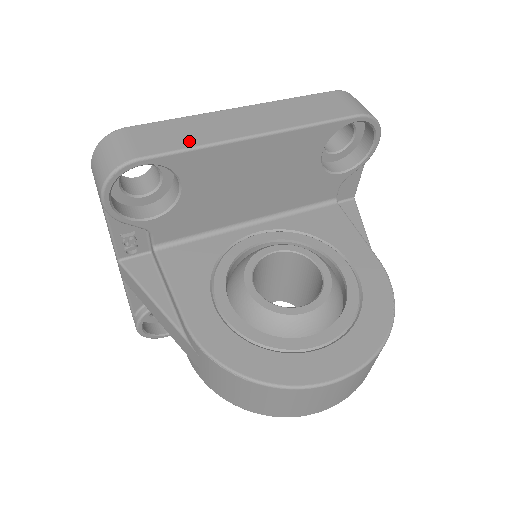
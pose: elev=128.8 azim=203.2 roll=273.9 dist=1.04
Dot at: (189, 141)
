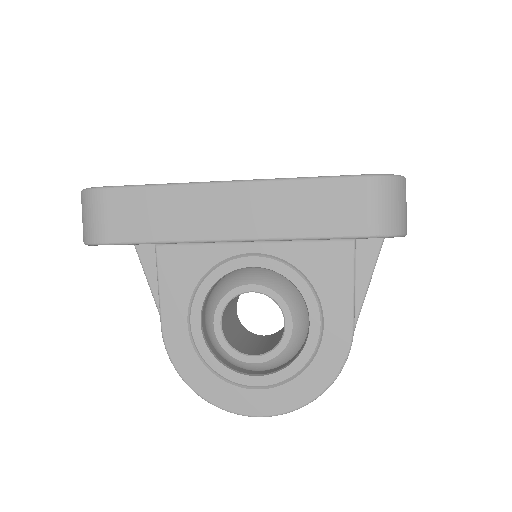
Dot at: (159, 231)
